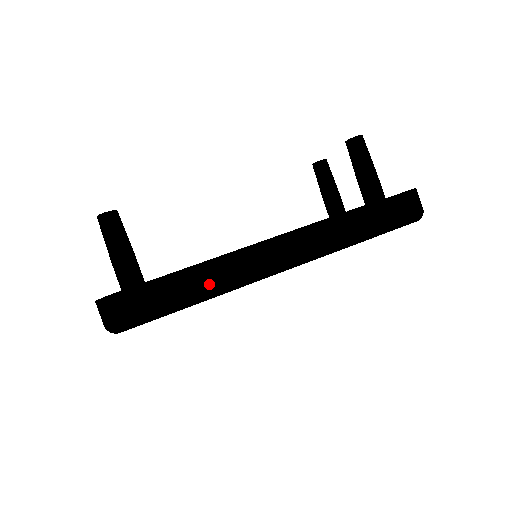
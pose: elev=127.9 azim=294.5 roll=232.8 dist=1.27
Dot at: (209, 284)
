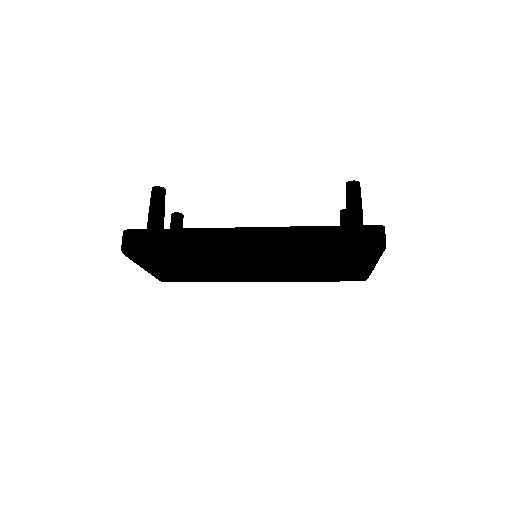
Dot at: (192, 243)
